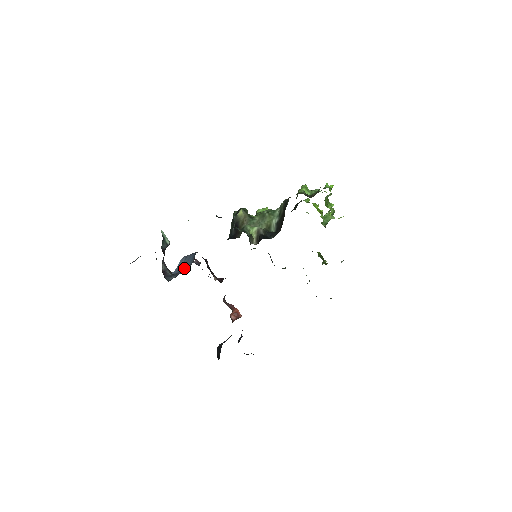
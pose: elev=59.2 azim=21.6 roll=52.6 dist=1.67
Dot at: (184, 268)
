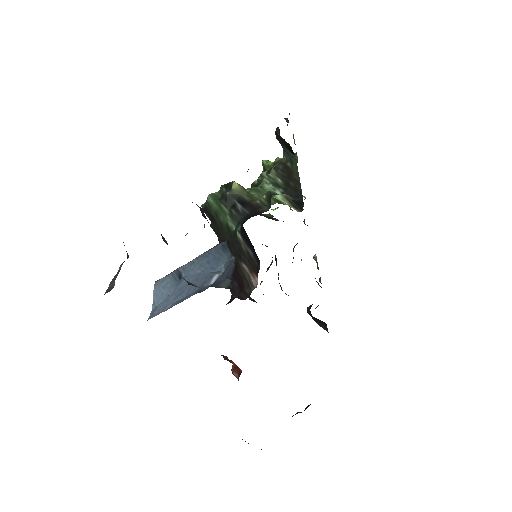
Dot at: (227, 267)
